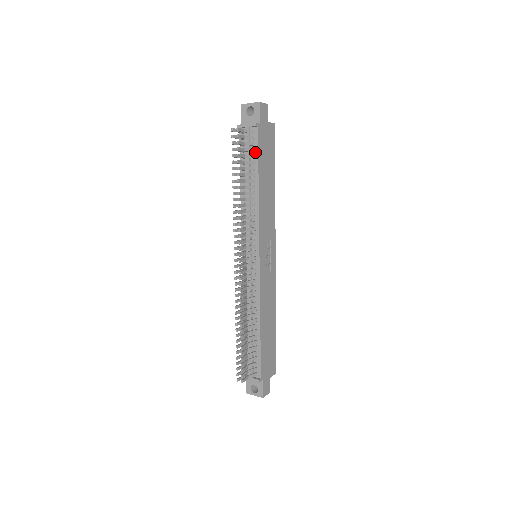
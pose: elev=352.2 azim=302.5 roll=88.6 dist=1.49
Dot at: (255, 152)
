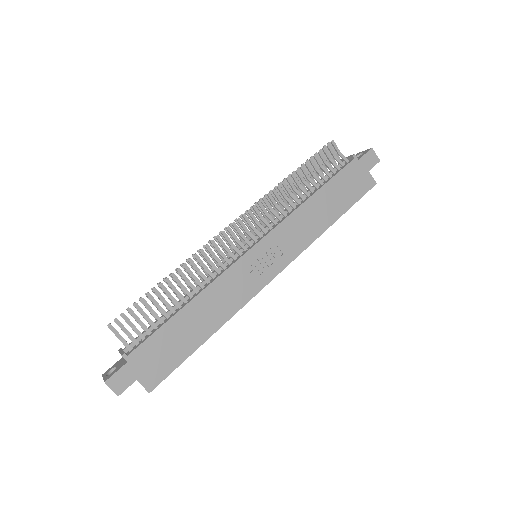
Dot at: (335, 174)
